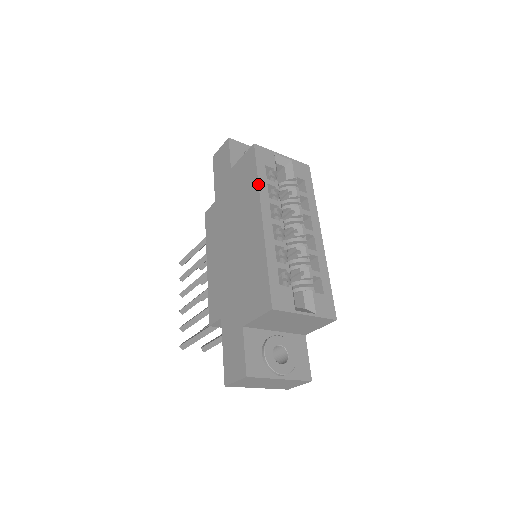
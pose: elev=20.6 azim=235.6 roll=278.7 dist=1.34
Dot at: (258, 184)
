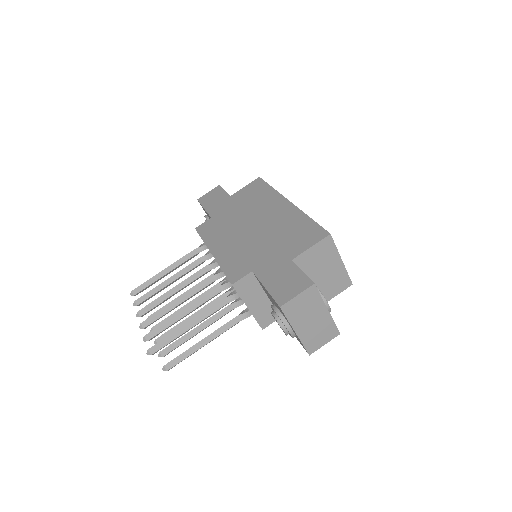
Dot at: (276, 190)
